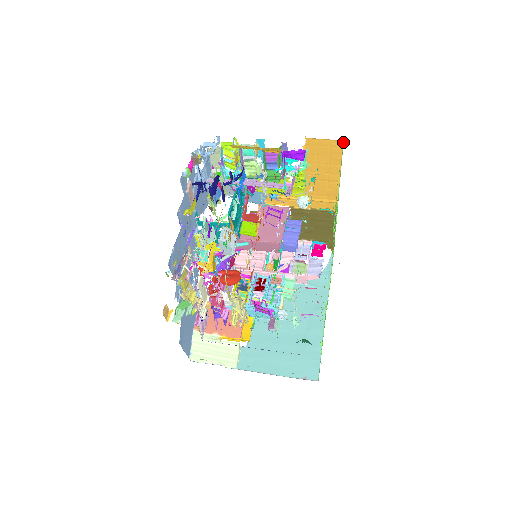
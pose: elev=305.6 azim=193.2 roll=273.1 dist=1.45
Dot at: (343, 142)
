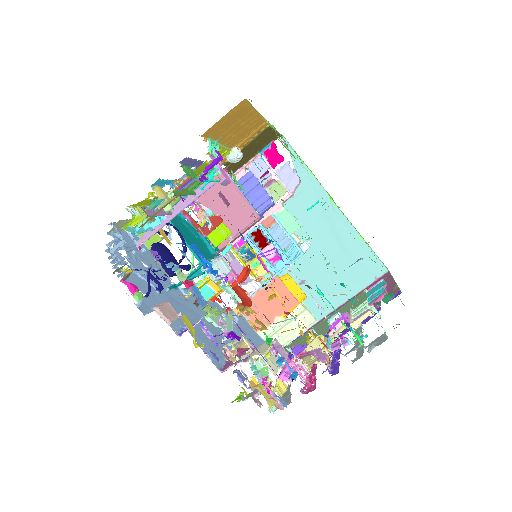
Dot at: (245, 99)
